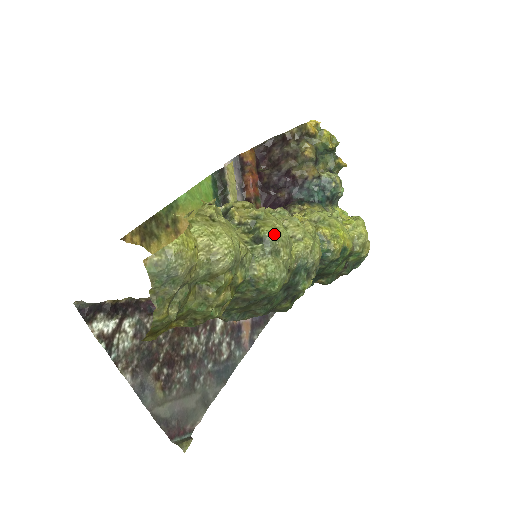
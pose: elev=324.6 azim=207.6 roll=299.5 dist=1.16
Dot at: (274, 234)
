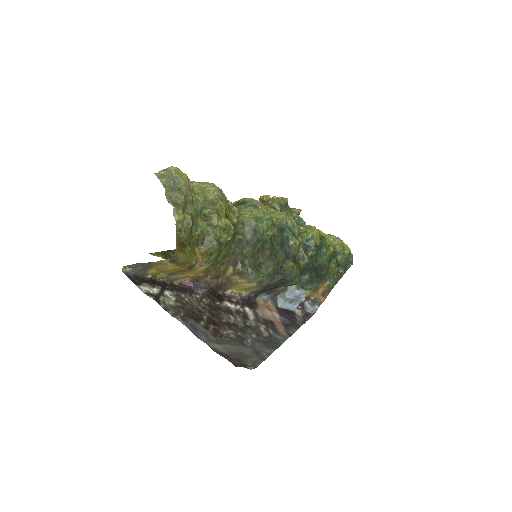
Dot at: (248, 198)
